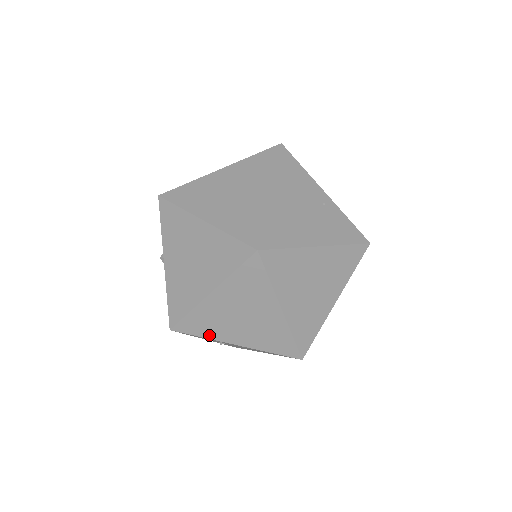
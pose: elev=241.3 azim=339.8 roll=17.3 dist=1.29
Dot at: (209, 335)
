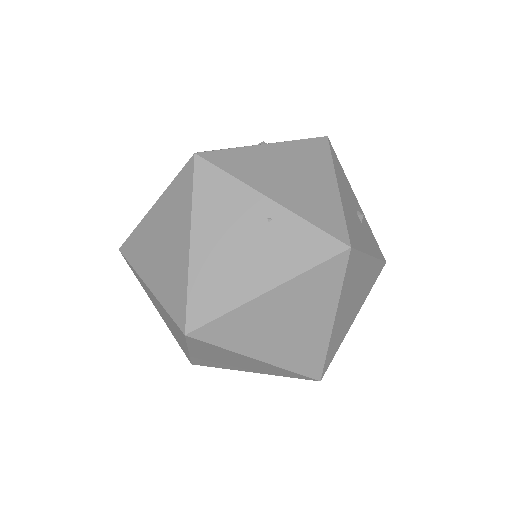
Dot at: (223, 367)
